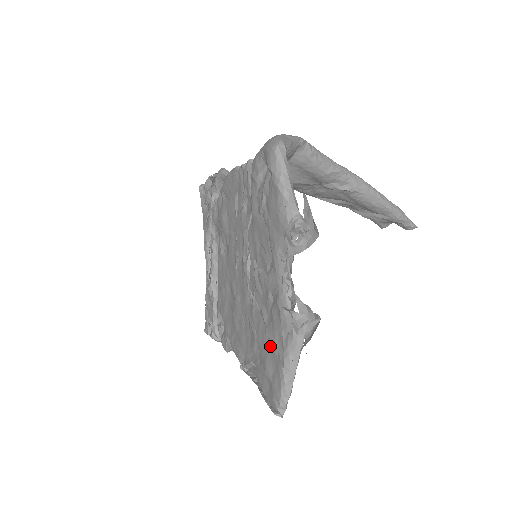
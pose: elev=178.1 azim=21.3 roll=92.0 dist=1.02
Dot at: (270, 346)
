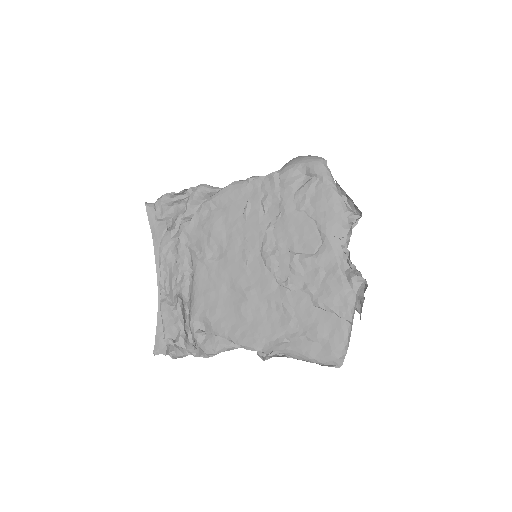
Dot at: (322, 312)
